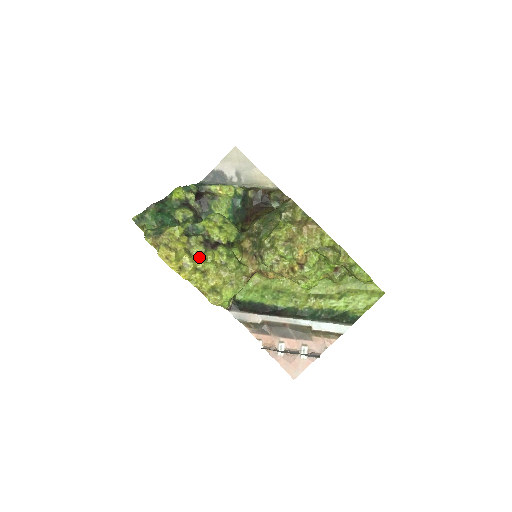
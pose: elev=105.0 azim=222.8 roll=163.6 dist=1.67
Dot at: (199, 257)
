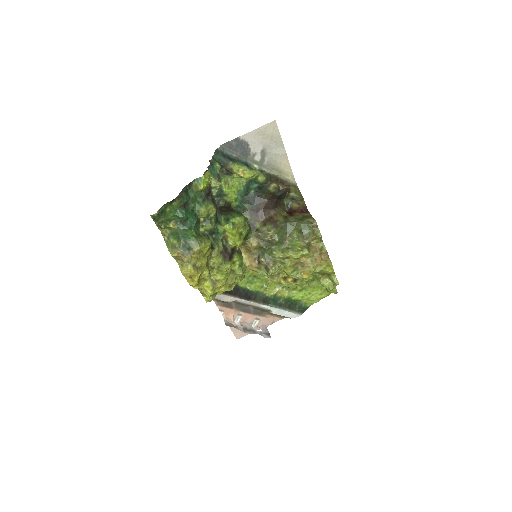
Dot at: (214, 267)
